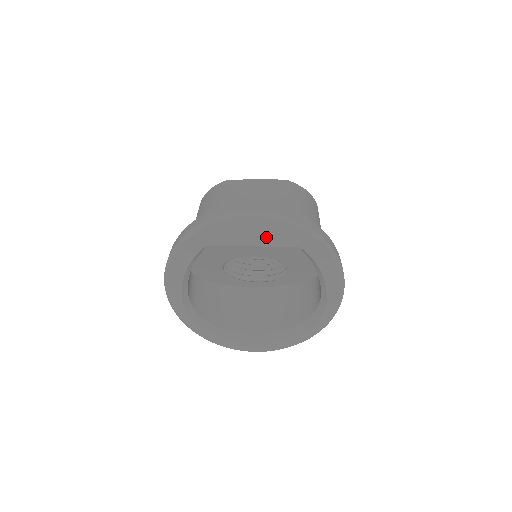
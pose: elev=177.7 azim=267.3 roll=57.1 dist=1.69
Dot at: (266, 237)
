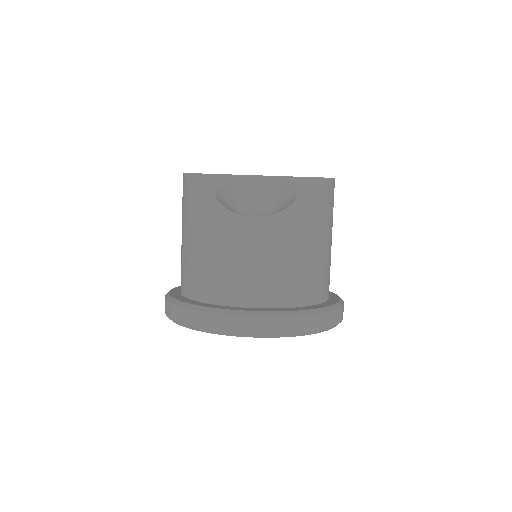
Dot at: occluded
